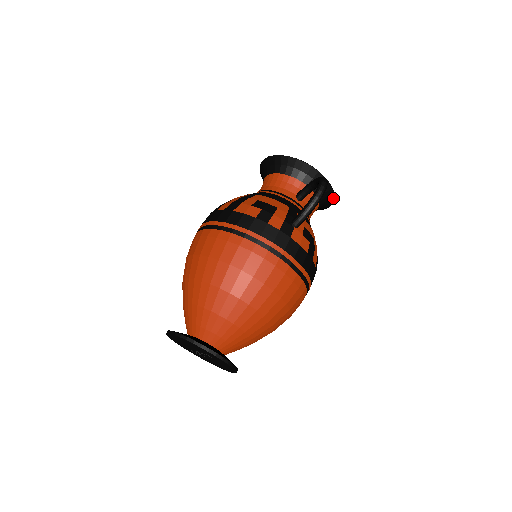
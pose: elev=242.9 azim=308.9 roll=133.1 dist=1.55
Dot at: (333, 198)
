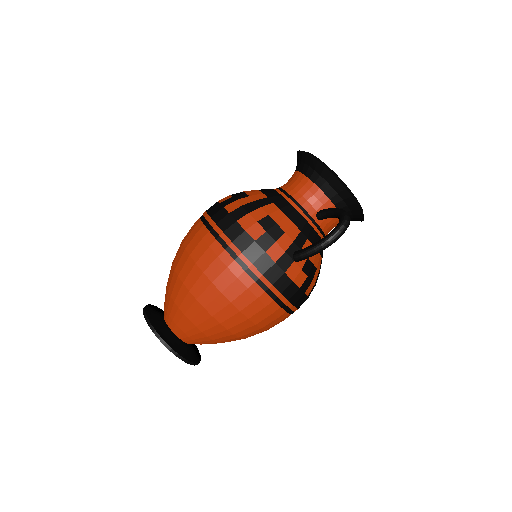
Dot at: (362, 219)
